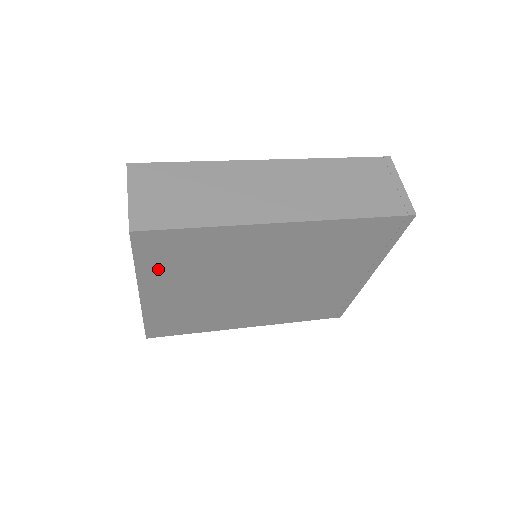
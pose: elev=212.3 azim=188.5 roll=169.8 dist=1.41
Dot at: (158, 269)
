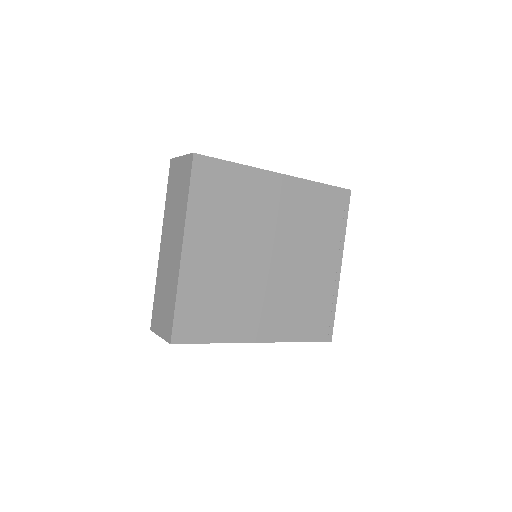
Dot at: (202, 208)
